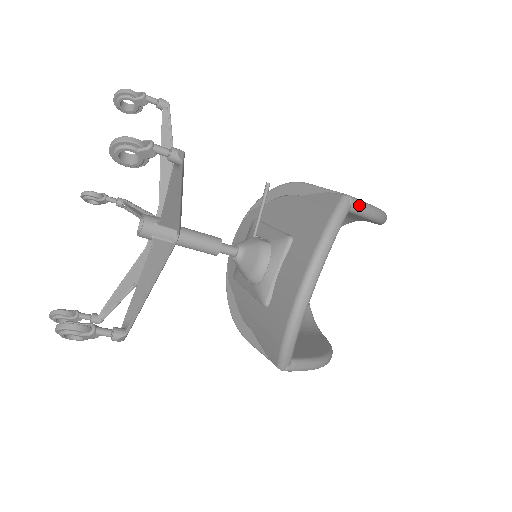
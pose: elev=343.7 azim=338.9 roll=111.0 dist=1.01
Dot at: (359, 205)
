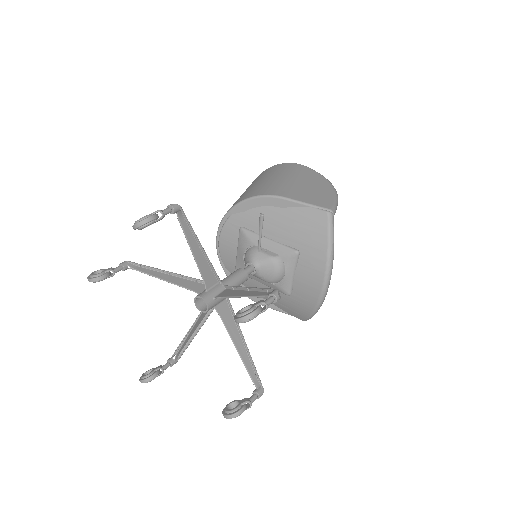
Dot at: occluded
